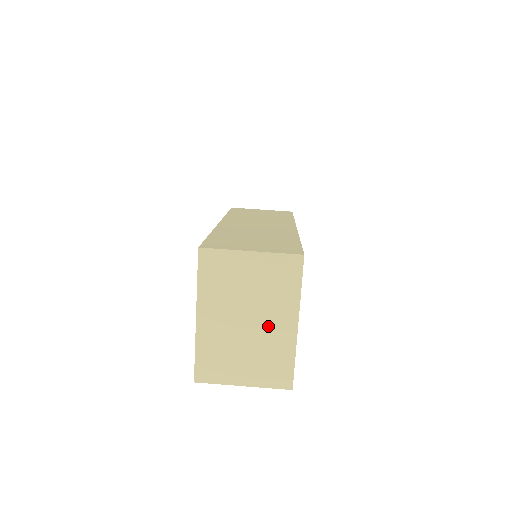
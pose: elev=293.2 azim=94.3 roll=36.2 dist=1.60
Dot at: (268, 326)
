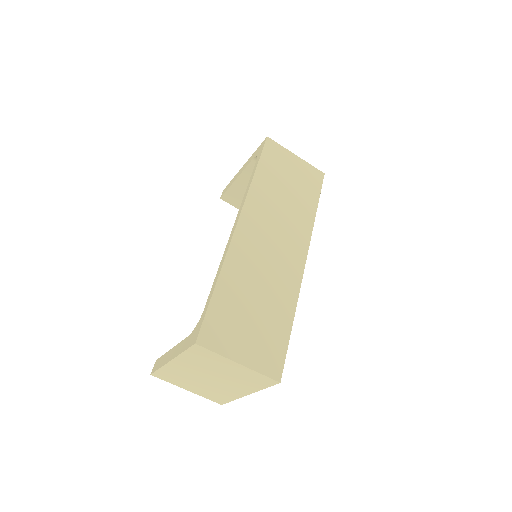
Dot at: (225, 386)
